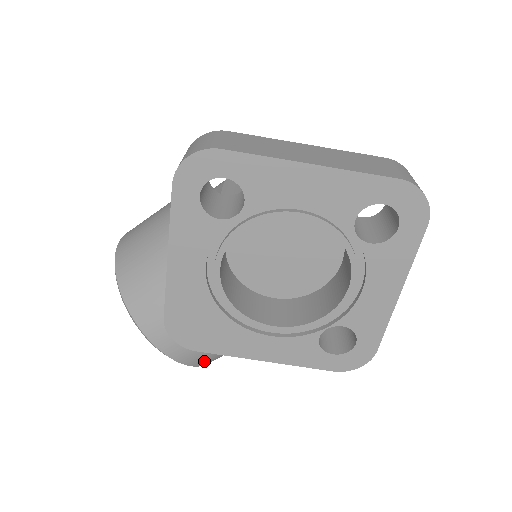
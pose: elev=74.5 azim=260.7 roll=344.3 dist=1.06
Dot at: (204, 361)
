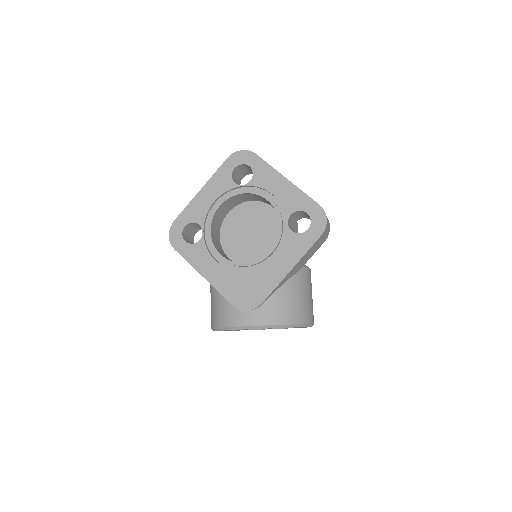
Dot at: (286, 316)
